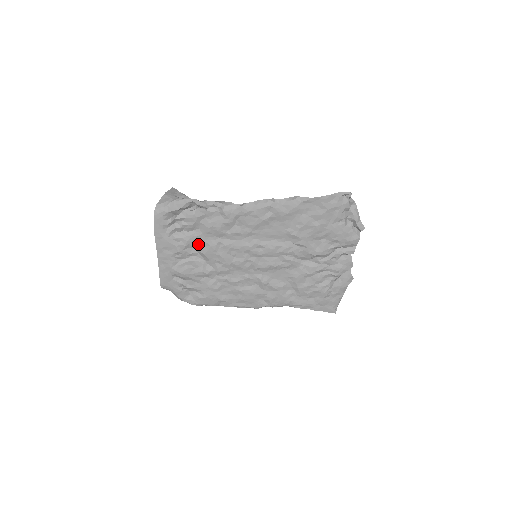
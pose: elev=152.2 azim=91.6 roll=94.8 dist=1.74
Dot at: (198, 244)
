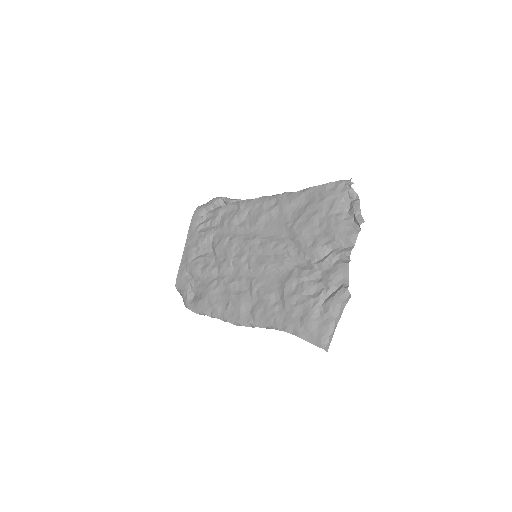
Dot at: (214, 239)
